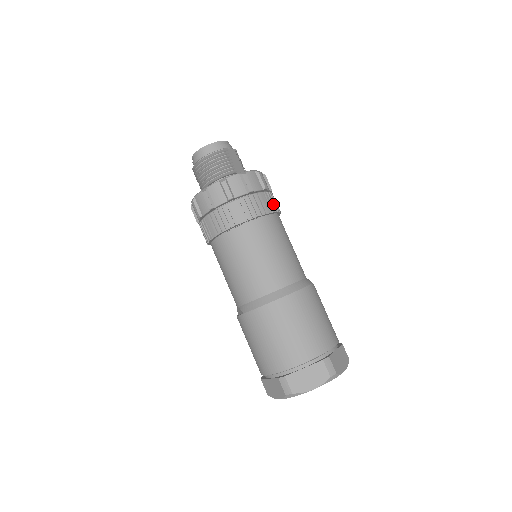
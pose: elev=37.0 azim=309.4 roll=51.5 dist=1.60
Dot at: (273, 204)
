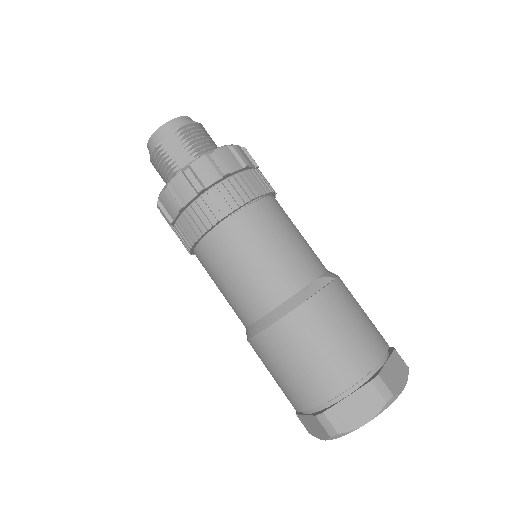
Dot at: (215, 209)
